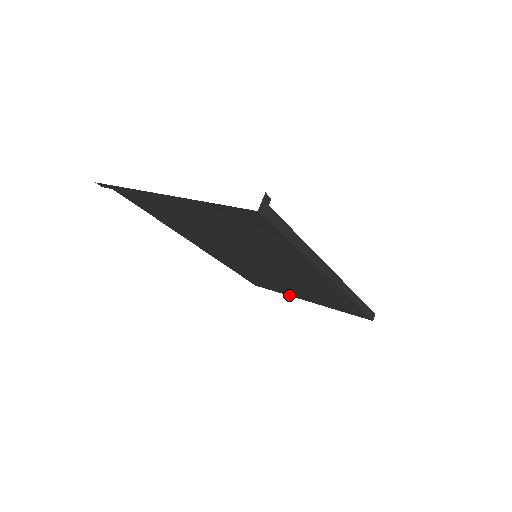
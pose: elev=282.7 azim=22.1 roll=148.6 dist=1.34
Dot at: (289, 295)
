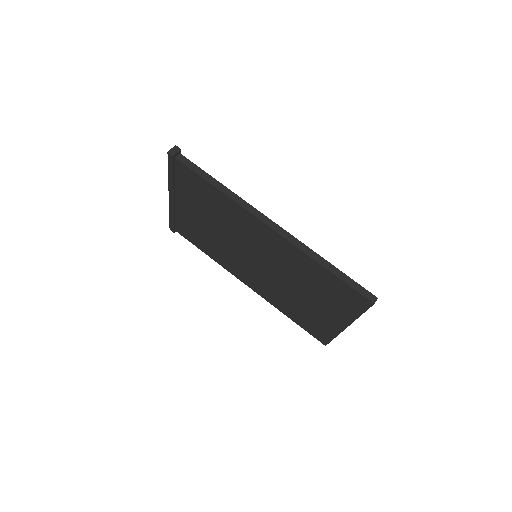
Dot at: (337, 333)
